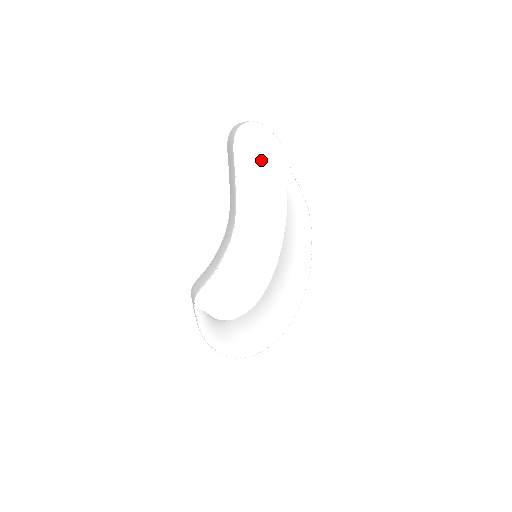
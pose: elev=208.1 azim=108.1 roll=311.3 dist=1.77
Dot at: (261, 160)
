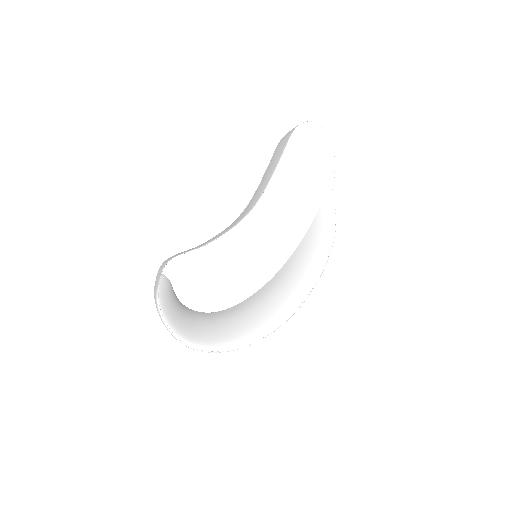
Dot at: (311, 161)
